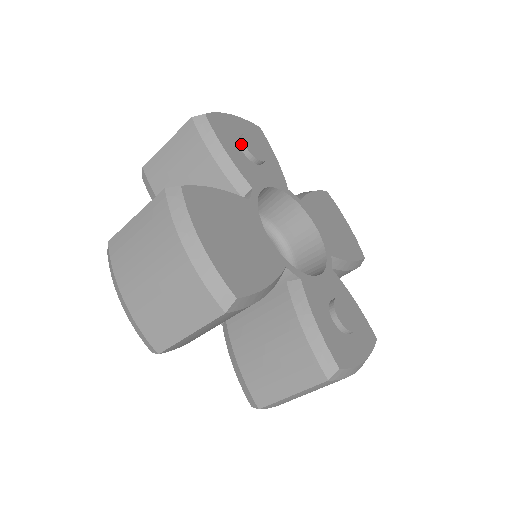
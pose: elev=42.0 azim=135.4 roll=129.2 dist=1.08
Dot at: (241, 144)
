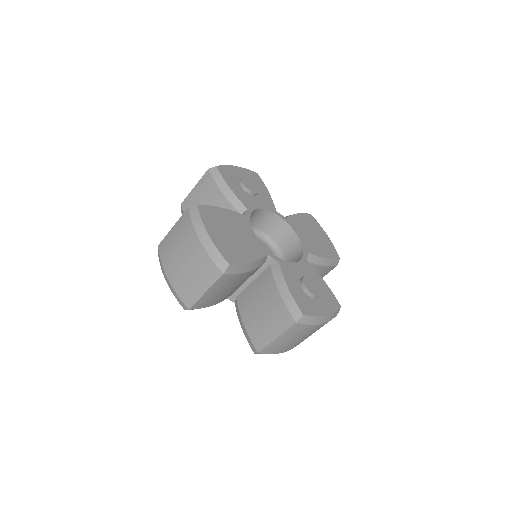
Dot at: (241, 183)
